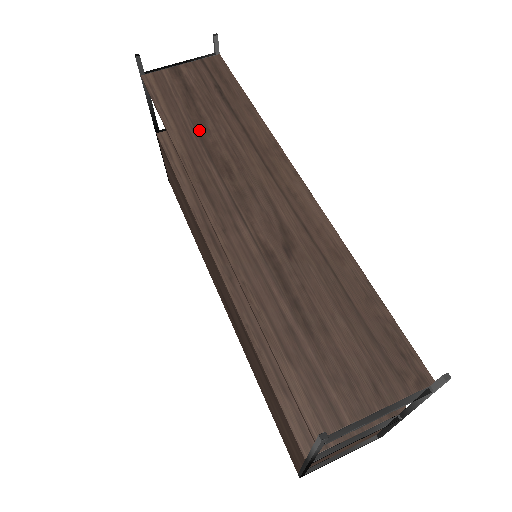
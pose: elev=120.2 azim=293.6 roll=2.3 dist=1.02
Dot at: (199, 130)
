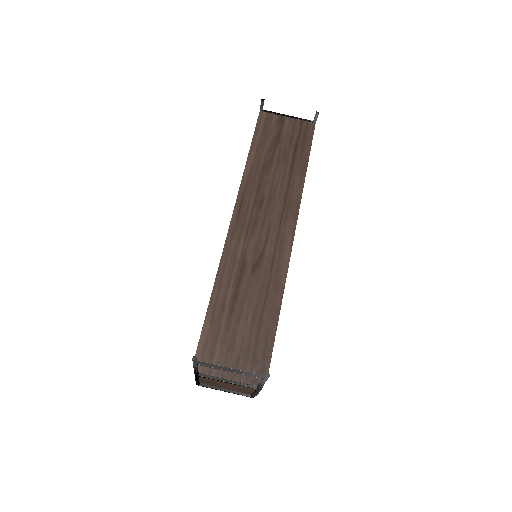
Dot at: (264, 168)
